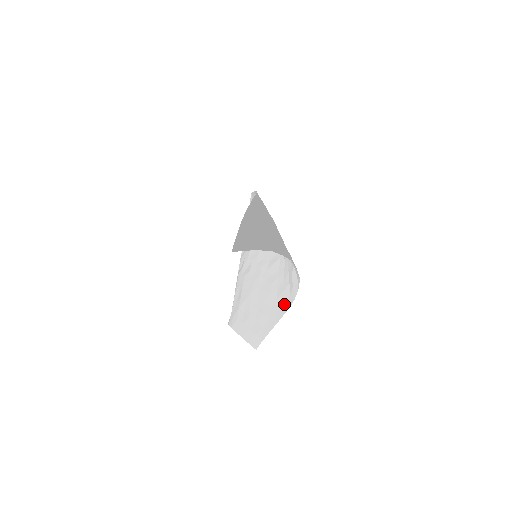
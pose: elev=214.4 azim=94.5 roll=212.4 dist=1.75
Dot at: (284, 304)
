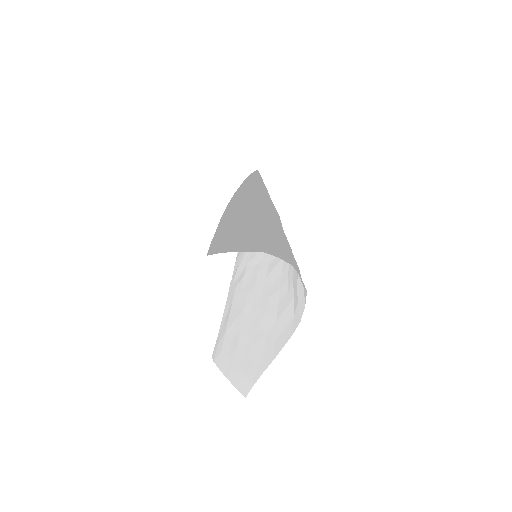
Dot at: (286, 328)
